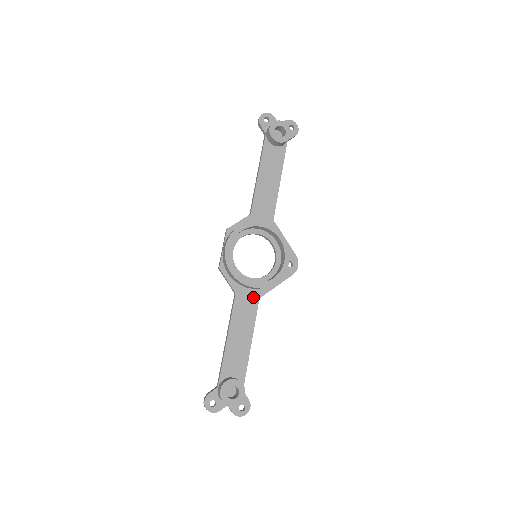
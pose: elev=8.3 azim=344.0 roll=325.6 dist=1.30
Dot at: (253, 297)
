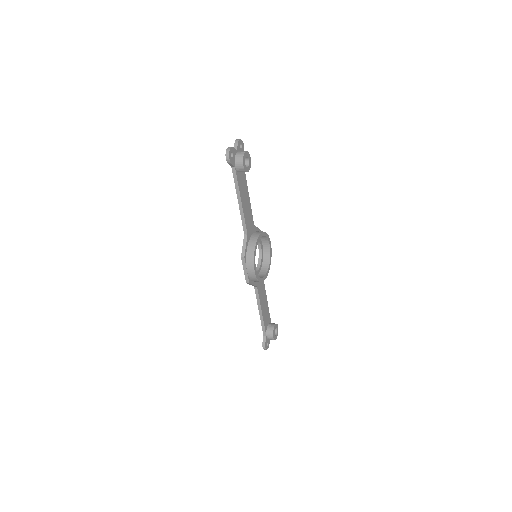
Dot at: occluded
